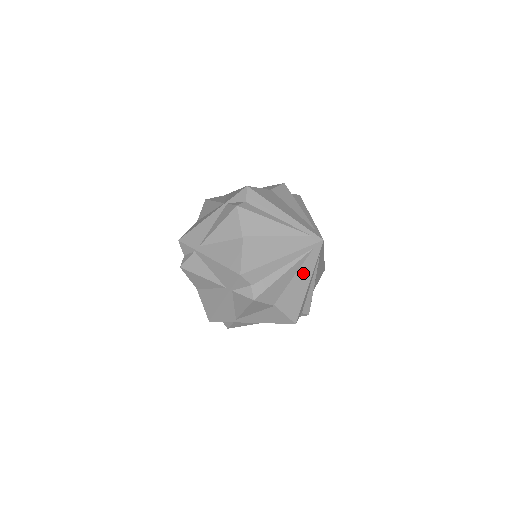
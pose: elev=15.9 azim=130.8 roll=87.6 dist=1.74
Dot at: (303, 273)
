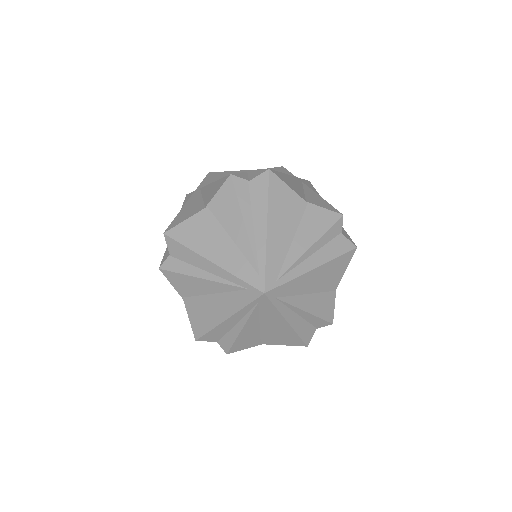
Dot at: (269, 320)
